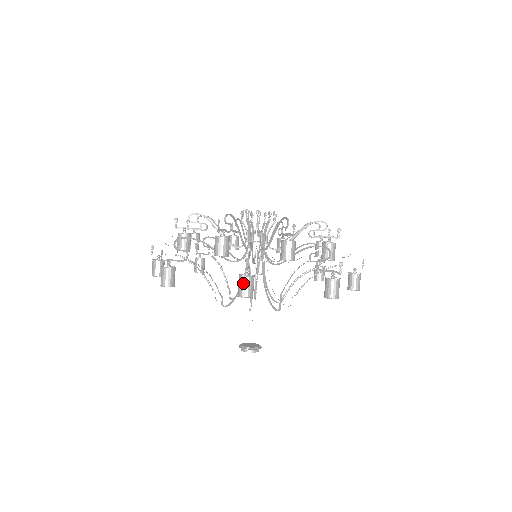
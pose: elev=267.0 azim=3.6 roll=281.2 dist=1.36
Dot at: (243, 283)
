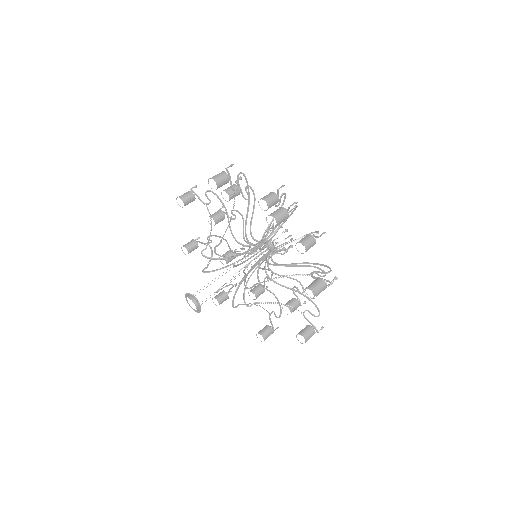
Dot at: (218, 174)
